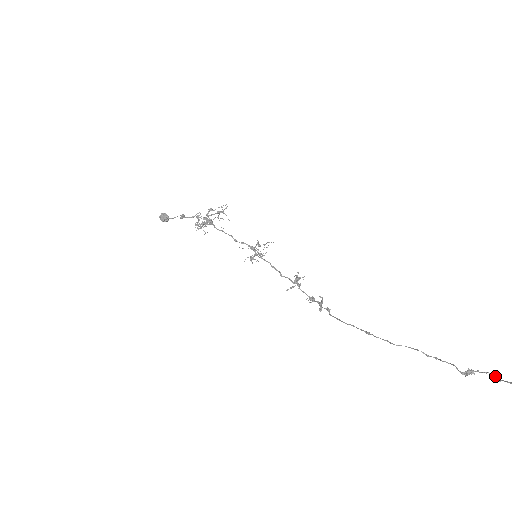
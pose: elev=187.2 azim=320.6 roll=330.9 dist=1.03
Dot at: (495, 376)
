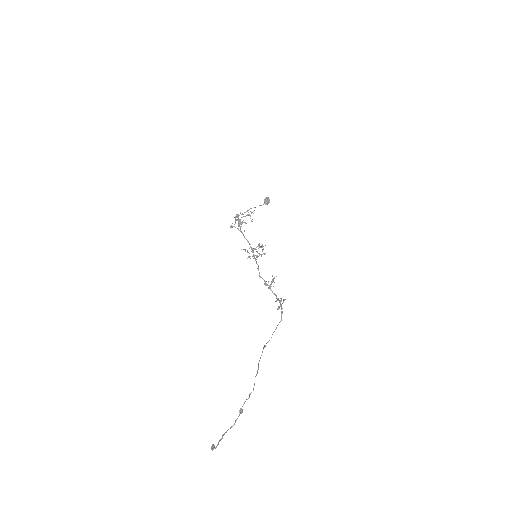
Dot at: (234, 423)
